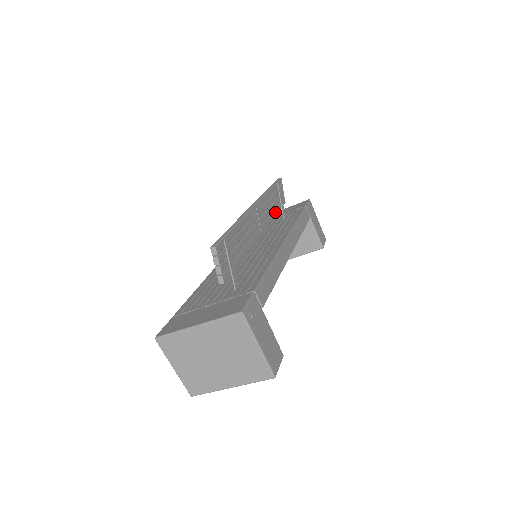
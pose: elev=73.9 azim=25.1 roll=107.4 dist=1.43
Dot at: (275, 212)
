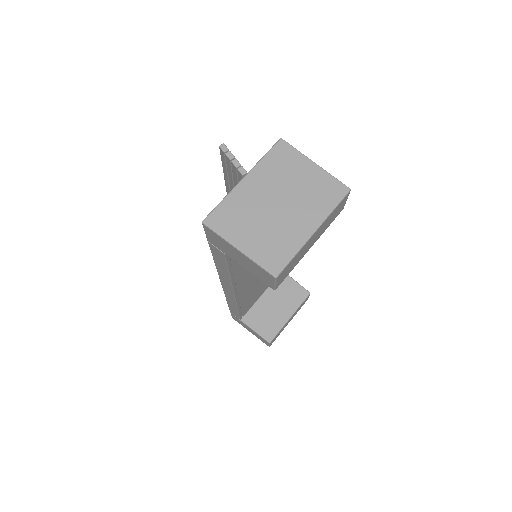
Dot at: occluded
